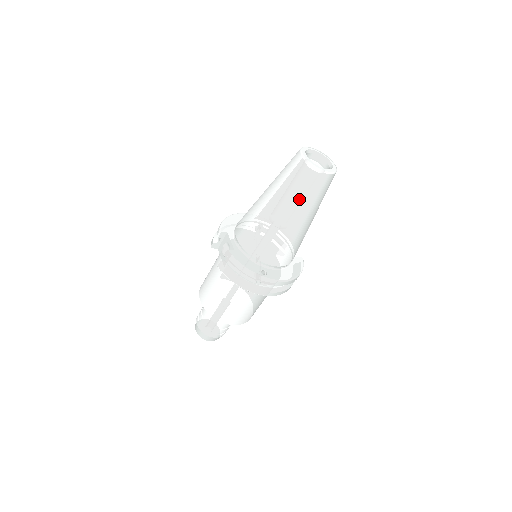
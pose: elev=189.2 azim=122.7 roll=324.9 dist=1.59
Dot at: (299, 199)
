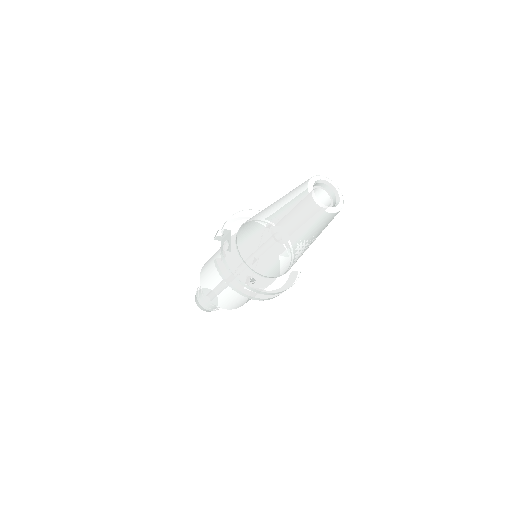
Dot at: (296, 227)
